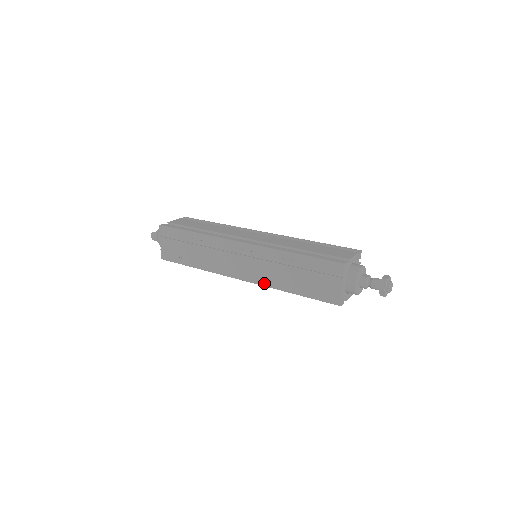
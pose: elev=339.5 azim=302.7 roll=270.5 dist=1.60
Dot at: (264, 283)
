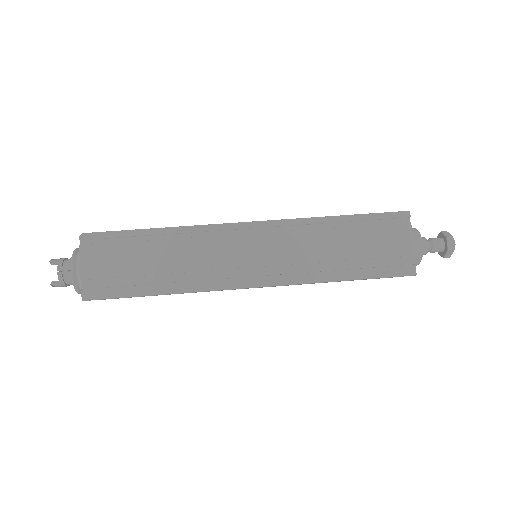
Dot at: occluded
